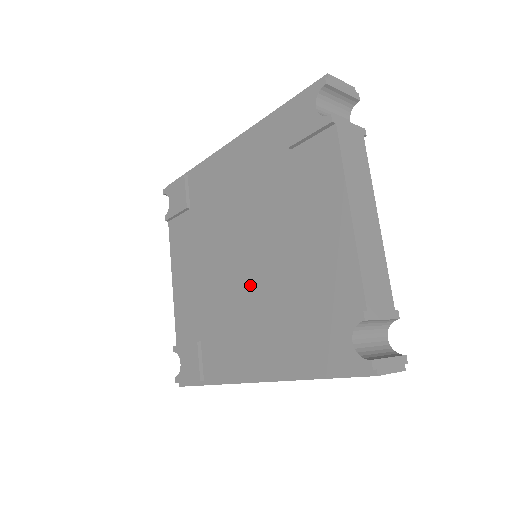
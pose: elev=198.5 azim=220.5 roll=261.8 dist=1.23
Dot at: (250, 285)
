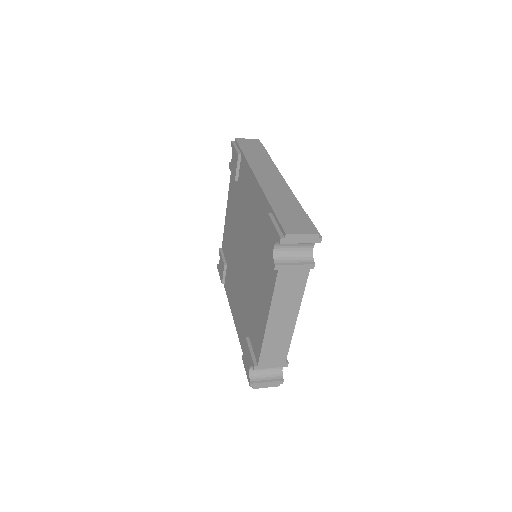
Dot at: (241, 278)
